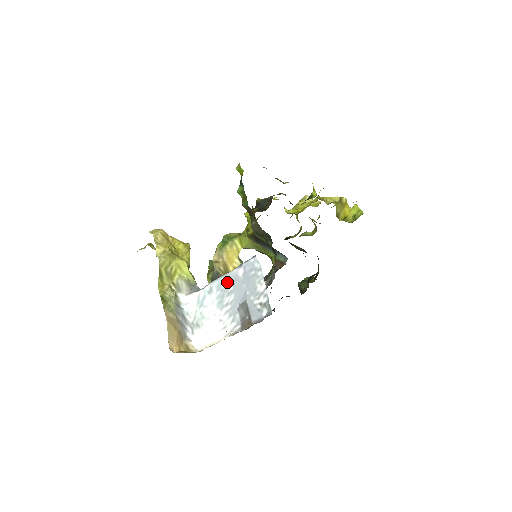
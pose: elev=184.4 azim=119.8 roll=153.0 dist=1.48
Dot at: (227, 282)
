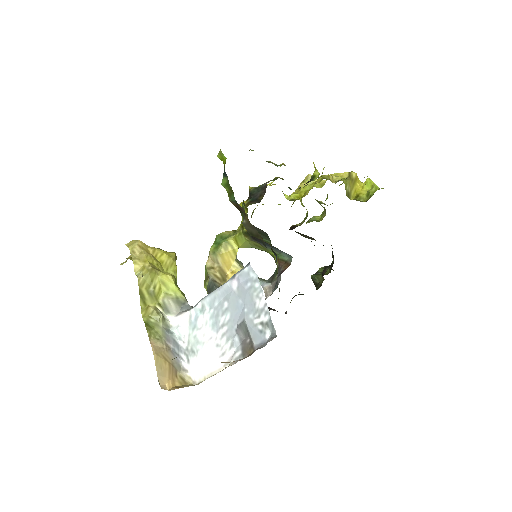
Dot at: (220, 298)
